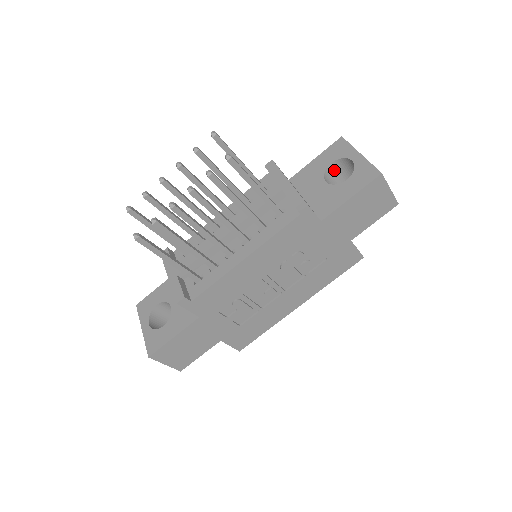
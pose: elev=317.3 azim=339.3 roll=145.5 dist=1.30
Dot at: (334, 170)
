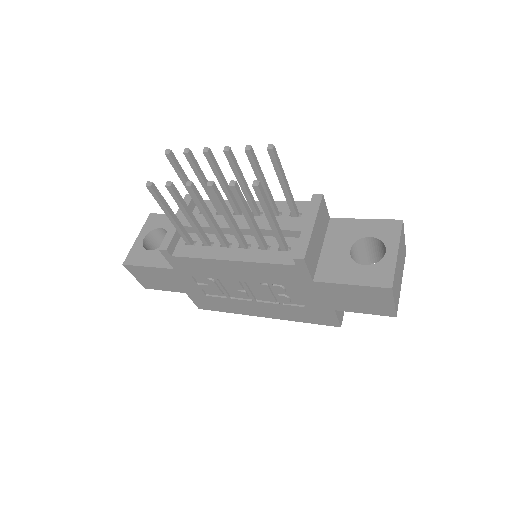
Dot at: (370, 243)
